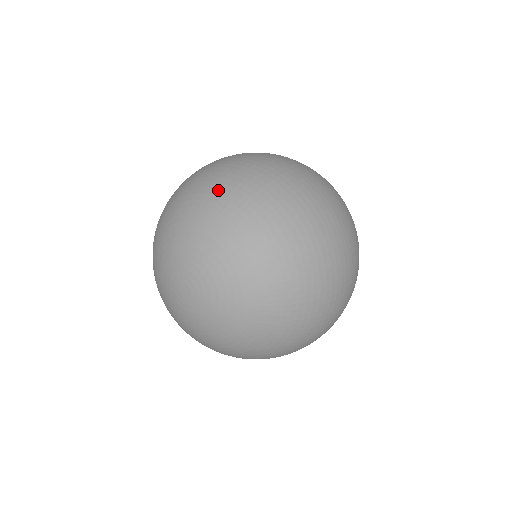
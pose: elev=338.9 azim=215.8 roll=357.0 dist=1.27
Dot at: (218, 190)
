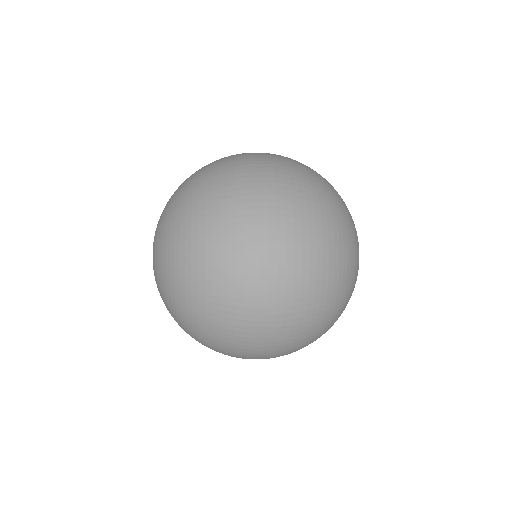
Dot at: occluded
